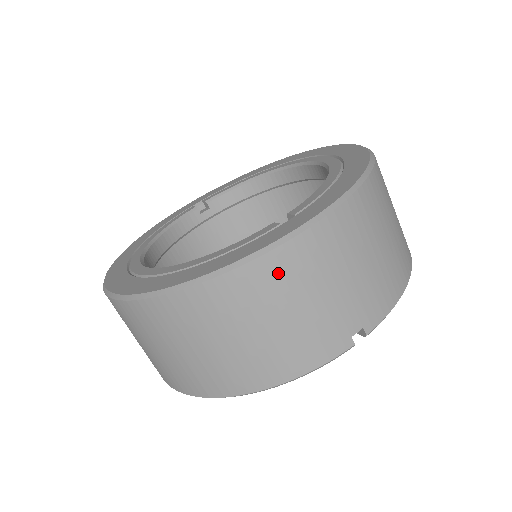
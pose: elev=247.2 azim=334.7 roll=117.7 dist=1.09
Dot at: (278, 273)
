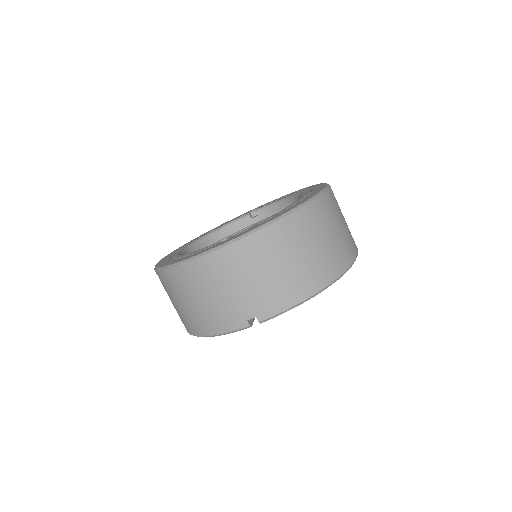
Dot at: (200, 272)
